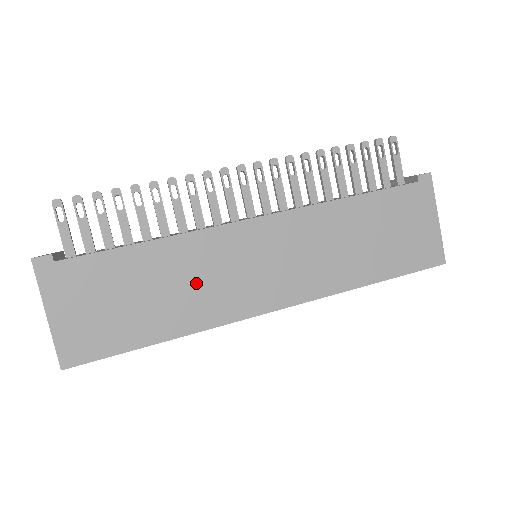
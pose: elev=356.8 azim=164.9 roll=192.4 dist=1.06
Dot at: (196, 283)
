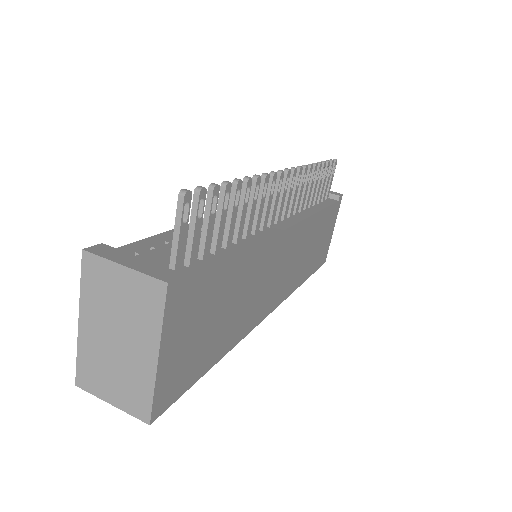
Dot at: (250, 294)
